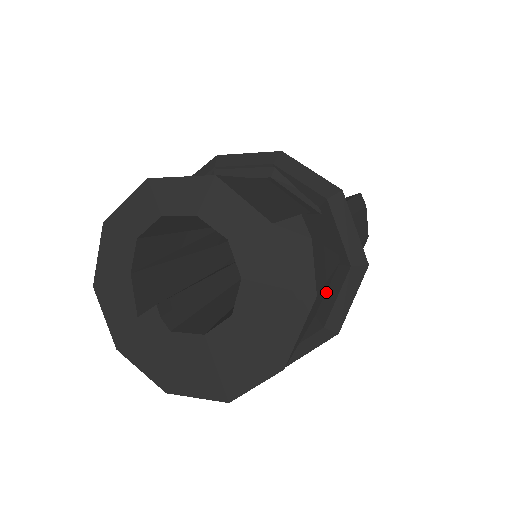
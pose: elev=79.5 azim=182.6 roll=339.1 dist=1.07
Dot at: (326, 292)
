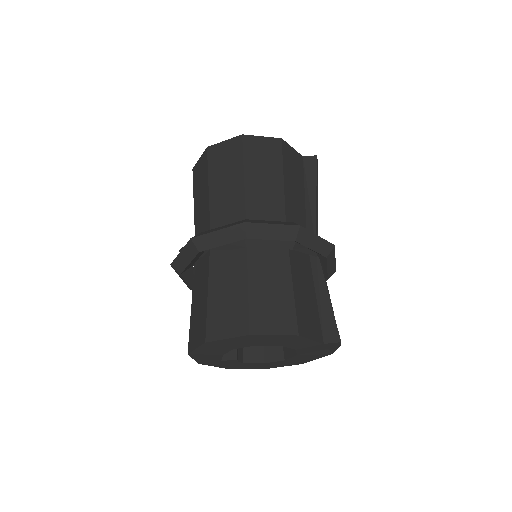
Dot at: occluded
